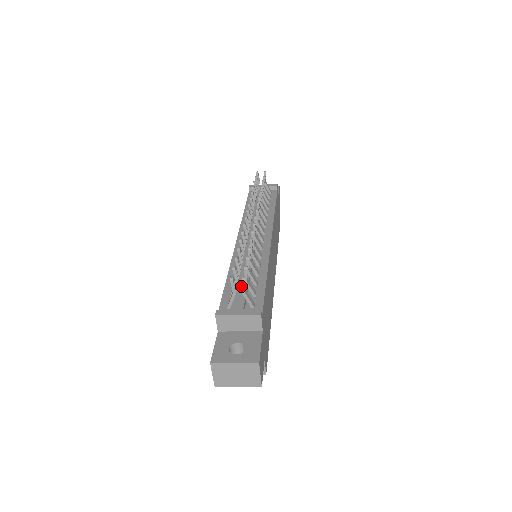
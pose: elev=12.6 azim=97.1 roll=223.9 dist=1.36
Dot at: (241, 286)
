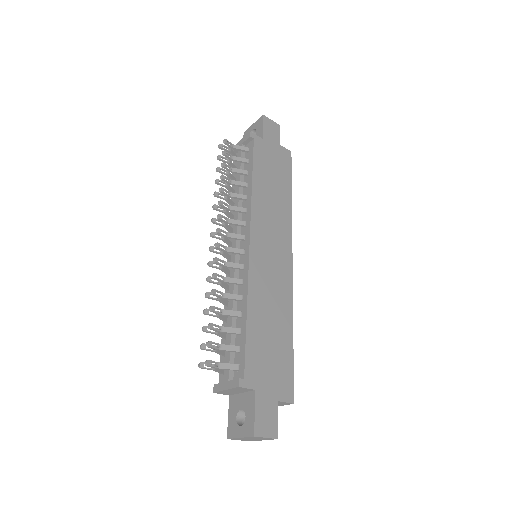
Dot at: (211, 368)
